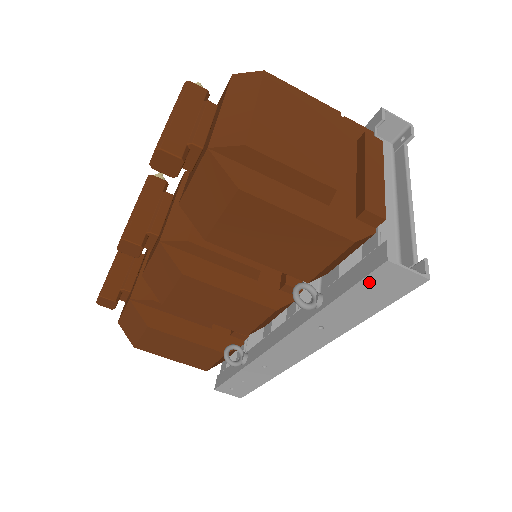
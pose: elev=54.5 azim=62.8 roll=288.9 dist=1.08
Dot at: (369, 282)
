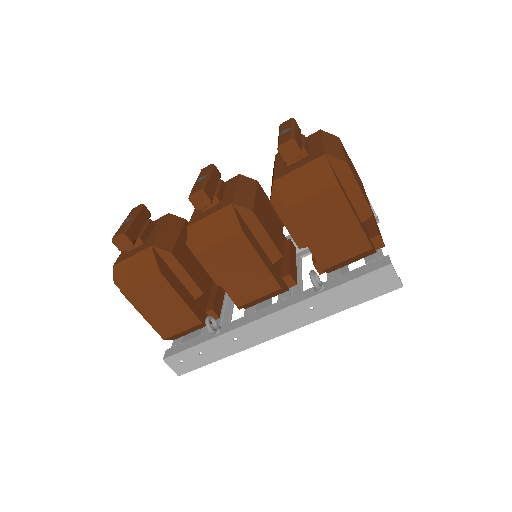
Dot at: (370, 277)
